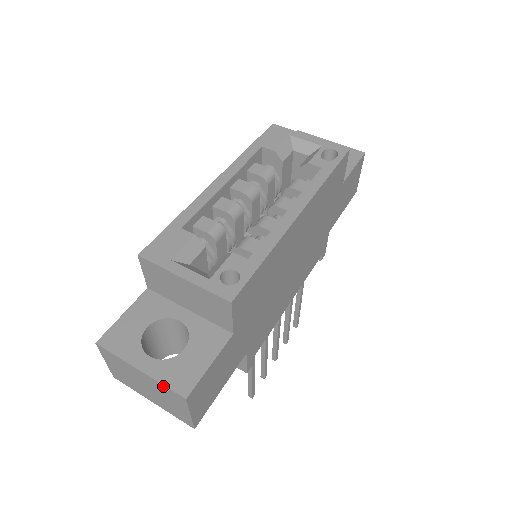
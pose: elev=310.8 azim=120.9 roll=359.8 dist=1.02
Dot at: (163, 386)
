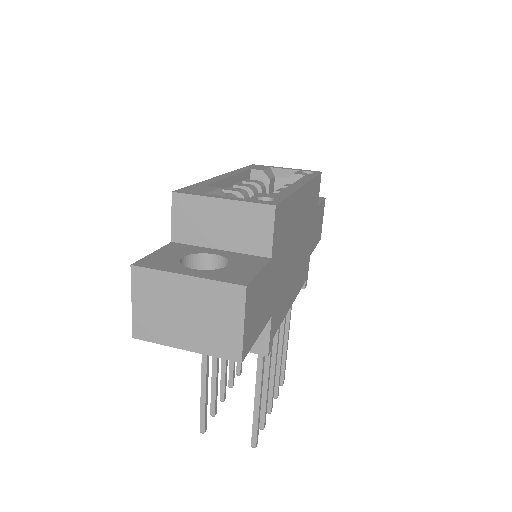
Dot at: (216, 284)
